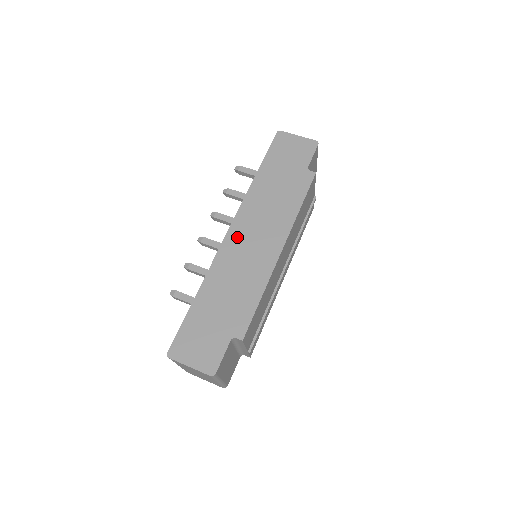
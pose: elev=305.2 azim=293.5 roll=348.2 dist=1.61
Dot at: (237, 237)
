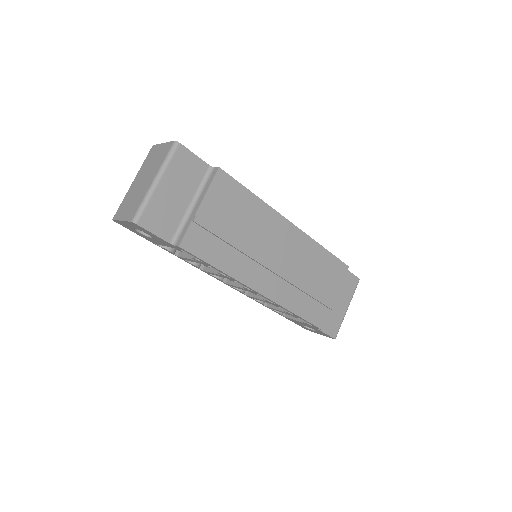
Dot at: occluded
